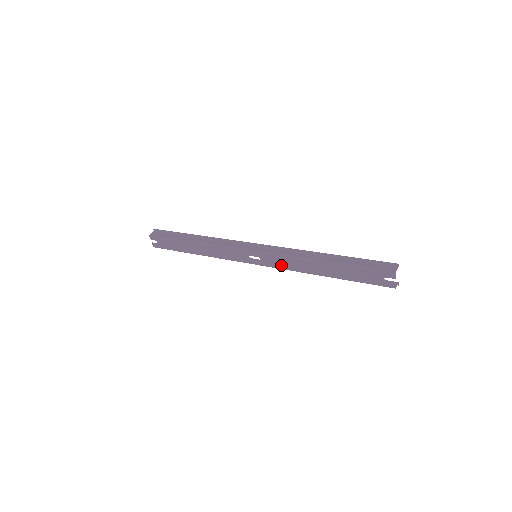
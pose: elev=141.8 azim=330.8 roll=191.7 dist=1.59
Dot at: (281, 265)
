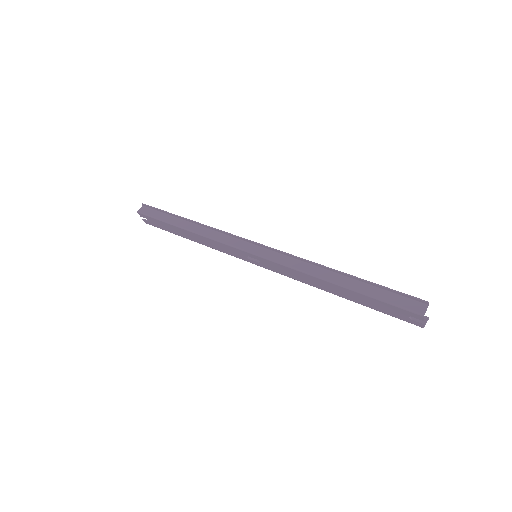
Dot at: (285, 273)
